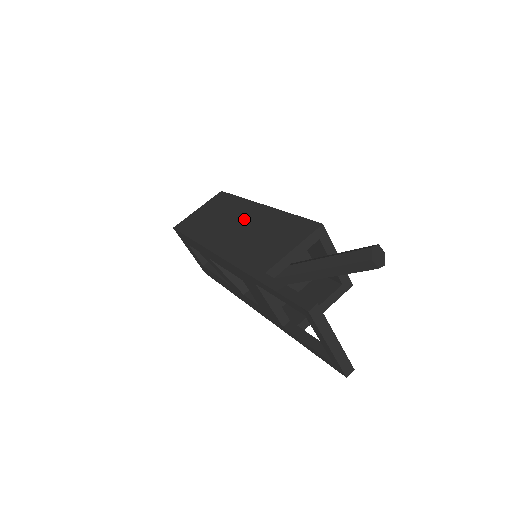
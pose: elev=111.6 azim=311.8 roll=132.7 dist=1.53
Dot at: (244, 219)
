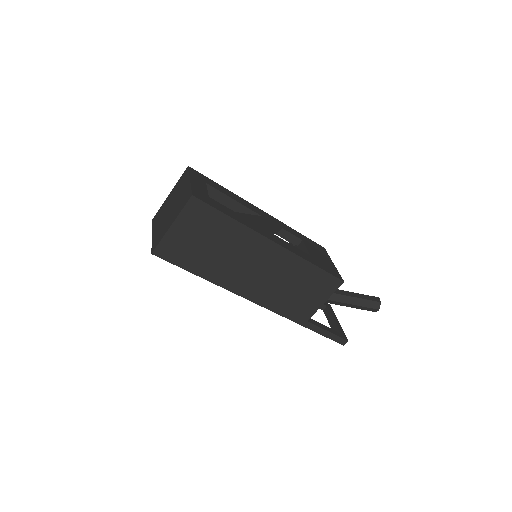
Dot at: (261, 261)
